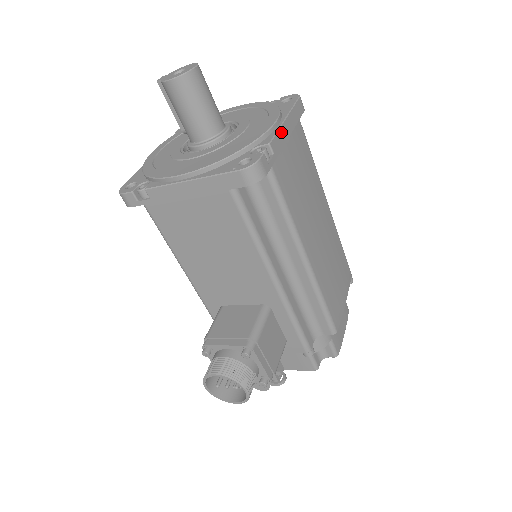
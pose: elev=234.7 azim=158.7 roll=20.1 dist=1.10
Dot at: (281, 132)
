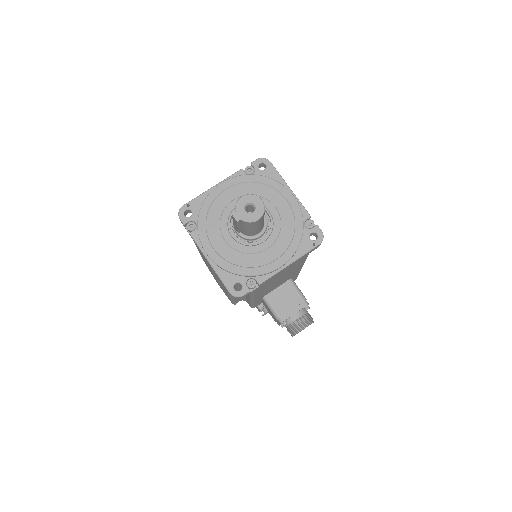
Dot at: (298, 201)
